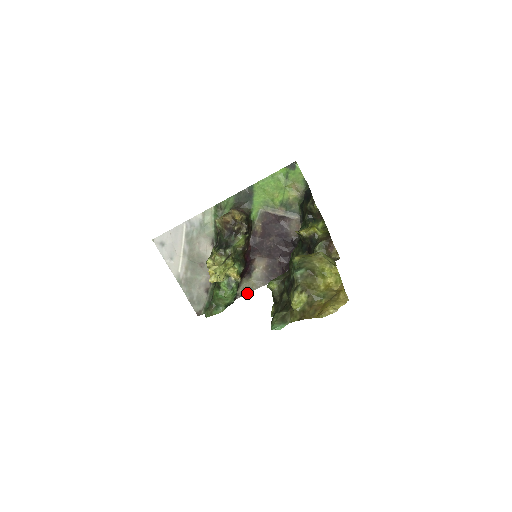
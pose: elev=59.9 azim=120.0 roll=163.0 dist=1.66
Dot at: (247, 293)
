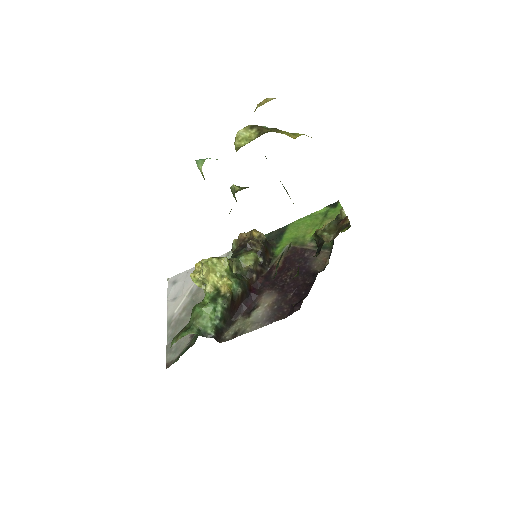
Dot at: (237, 336)
